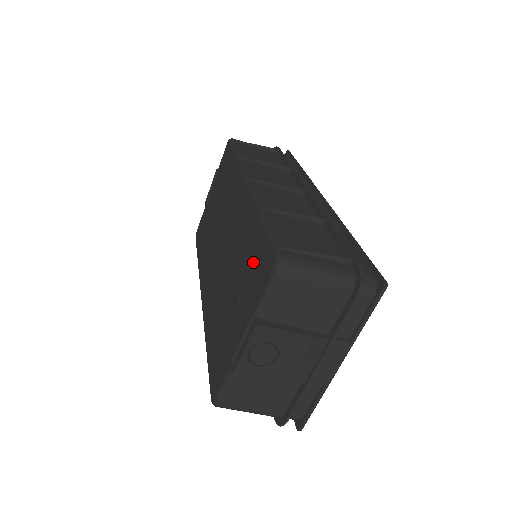
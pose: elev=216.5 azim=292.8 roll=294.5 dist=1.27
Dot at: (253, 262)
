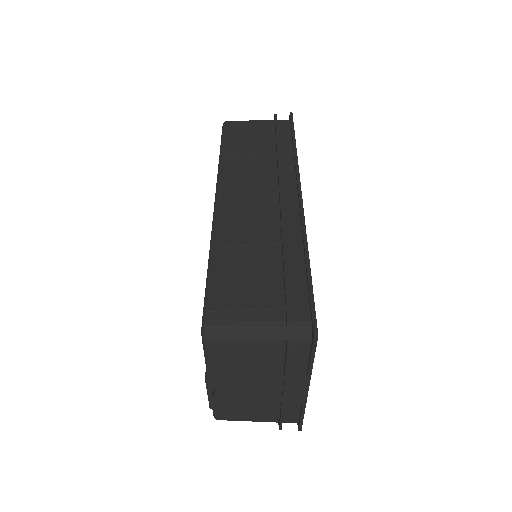
Dot at: occluded
